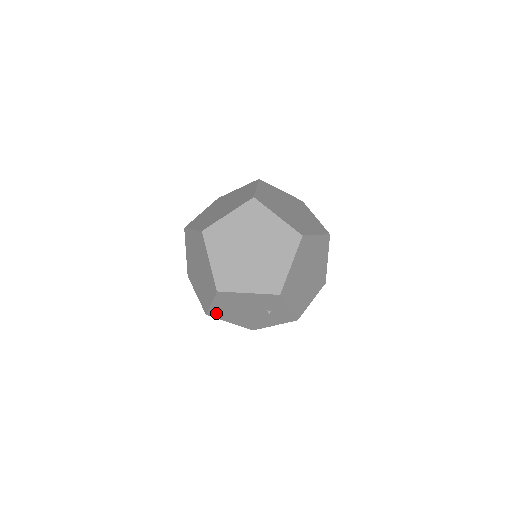
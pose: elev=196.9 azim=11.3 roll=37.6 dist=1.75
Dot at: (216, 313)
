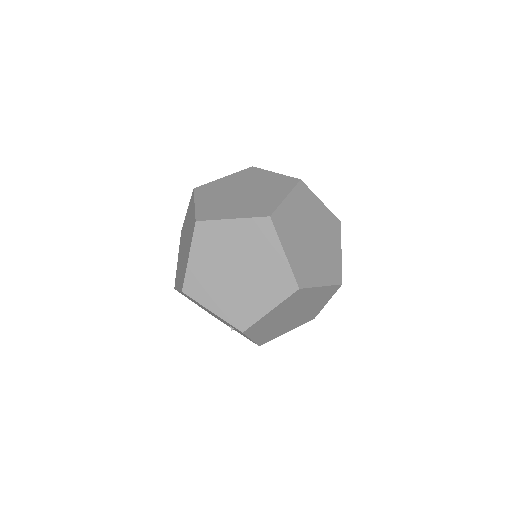
Dot at: occluded
